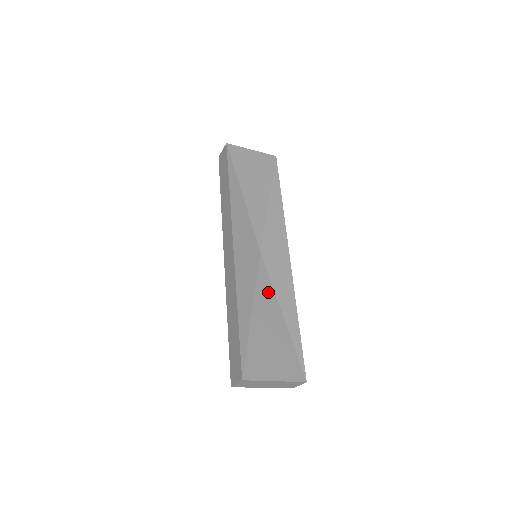
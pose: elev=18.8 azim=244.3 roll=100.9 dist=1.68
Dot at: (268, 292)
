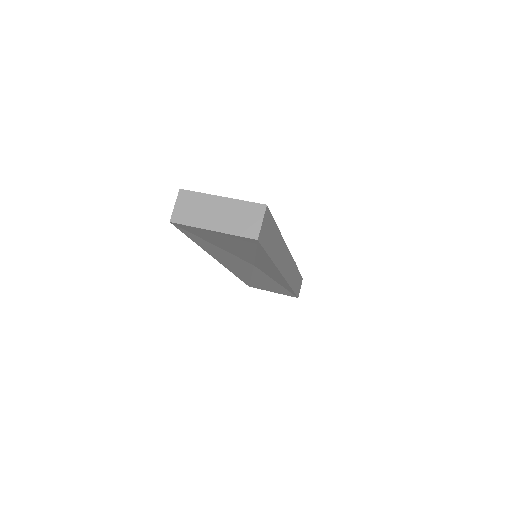
Dot at: (265, 277)
